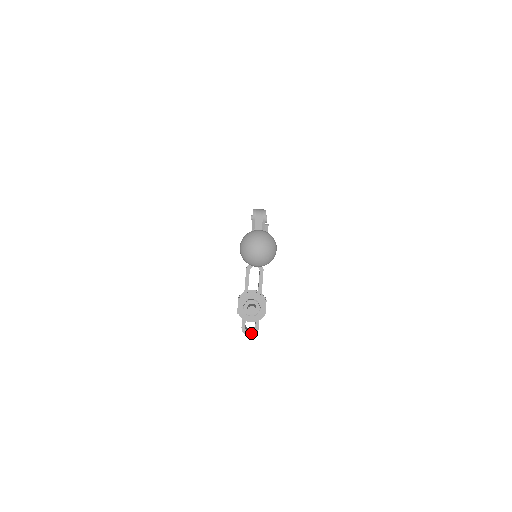
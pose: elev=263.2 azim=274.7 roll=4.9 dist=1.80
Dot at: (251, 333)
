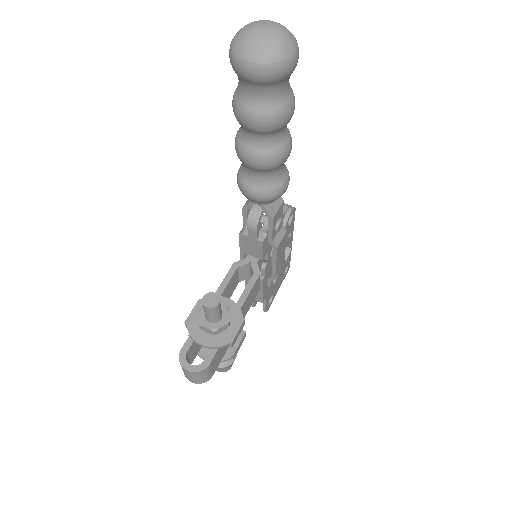
Dot at: (193, 366)
